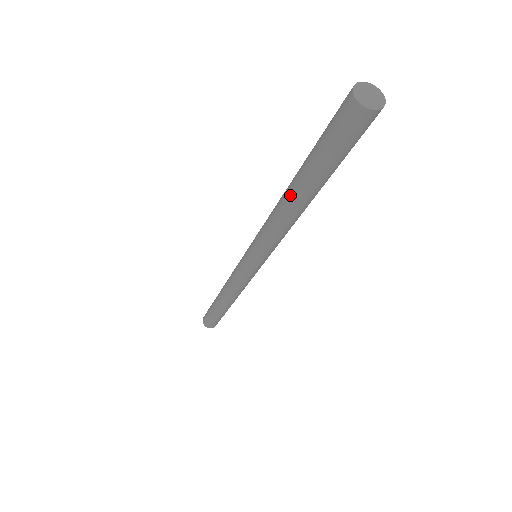
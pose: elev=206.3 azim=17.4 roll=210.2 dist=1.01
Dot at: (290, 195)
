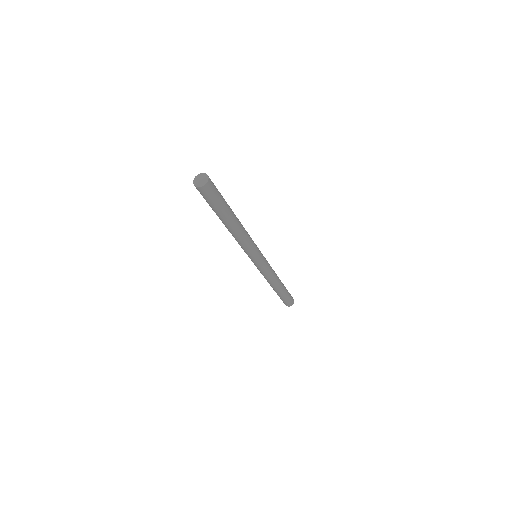
Dot at: occluded
